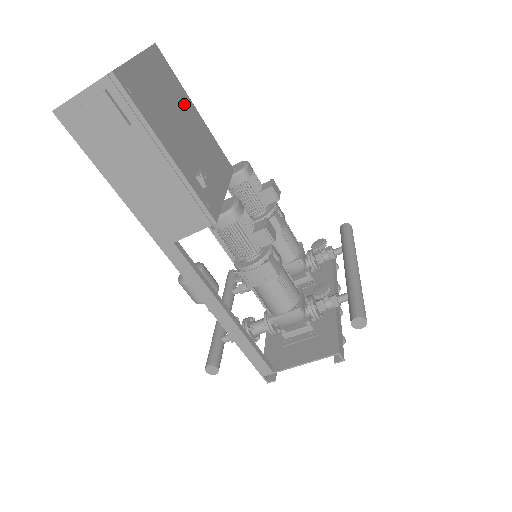
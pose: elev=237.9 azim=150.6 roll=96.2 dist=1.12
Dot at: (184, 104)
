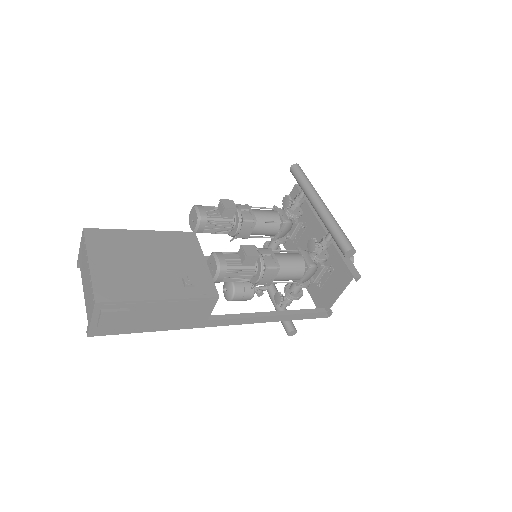
Dot at: (134, 242)
